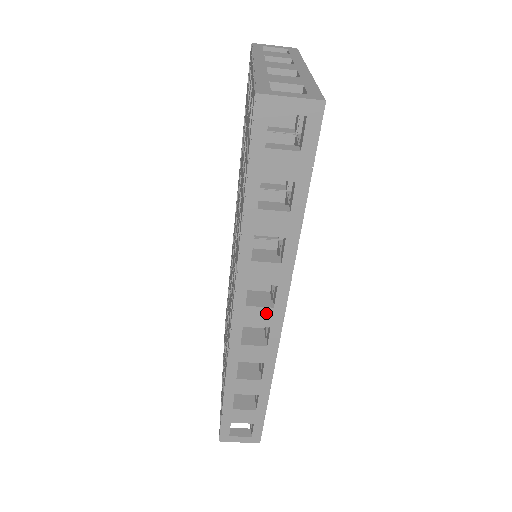
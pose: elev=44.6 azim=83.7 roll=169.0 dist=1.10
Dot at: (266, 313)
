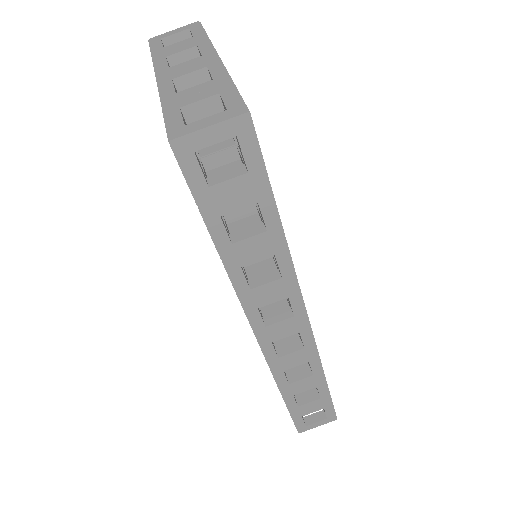
Dot at: (289, 324)
